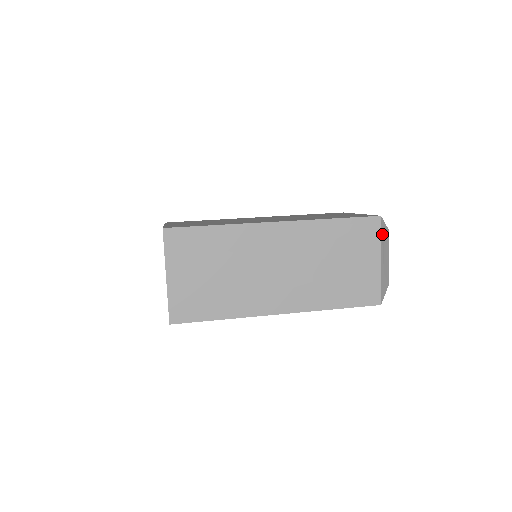
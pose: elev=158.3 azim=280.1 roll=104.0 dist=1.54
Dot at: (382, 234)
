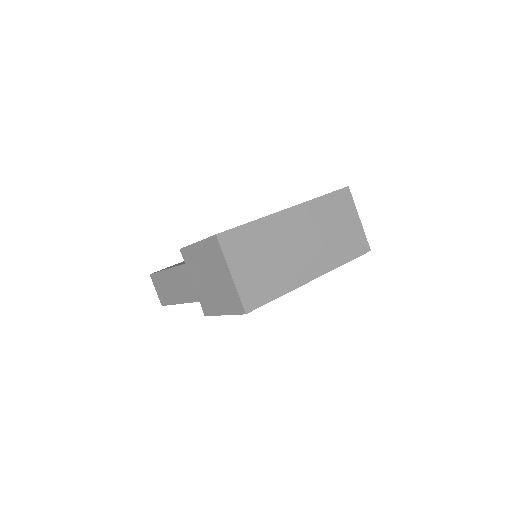
Dot at: occluded
